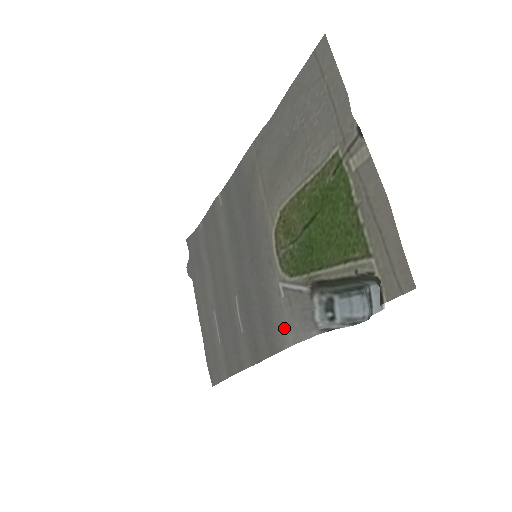
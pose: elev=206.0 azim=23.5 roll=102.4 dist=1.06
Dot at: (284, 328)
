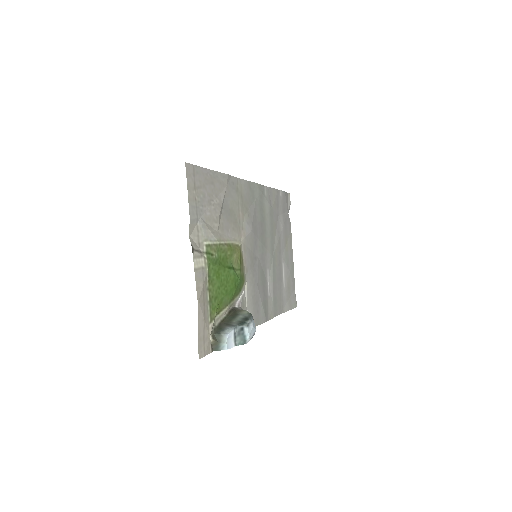
Dot at: occluded
